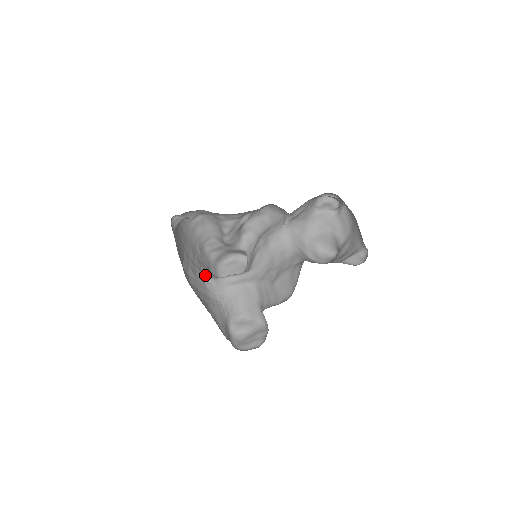
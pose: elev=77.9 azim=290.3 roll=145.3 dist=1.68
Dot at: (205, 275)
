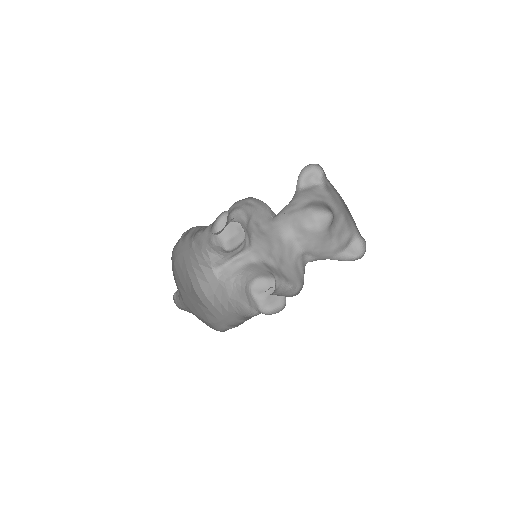
Dot at: (212, 266)
